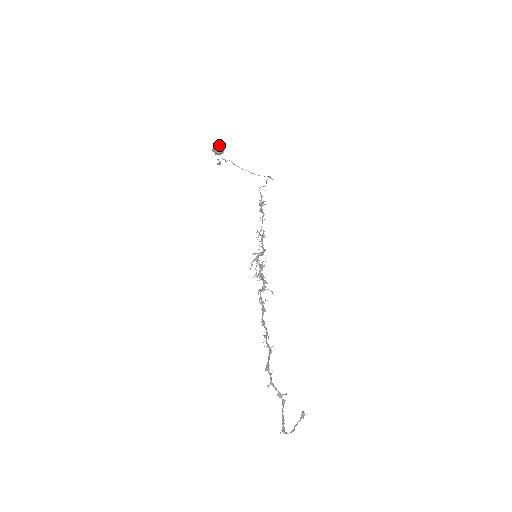
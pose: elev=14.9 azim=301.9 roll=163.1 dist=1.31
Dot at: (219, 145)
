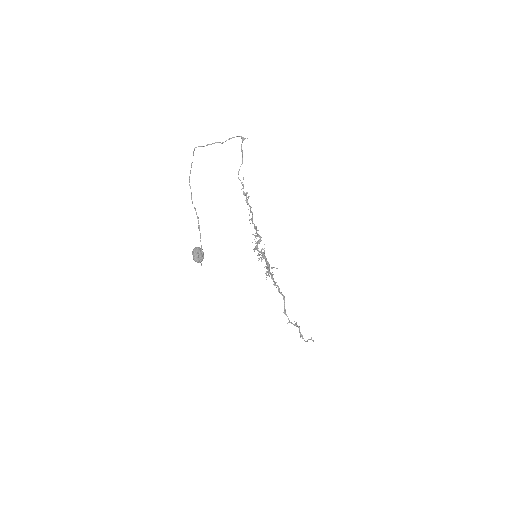
Dot at: (198, 262)
